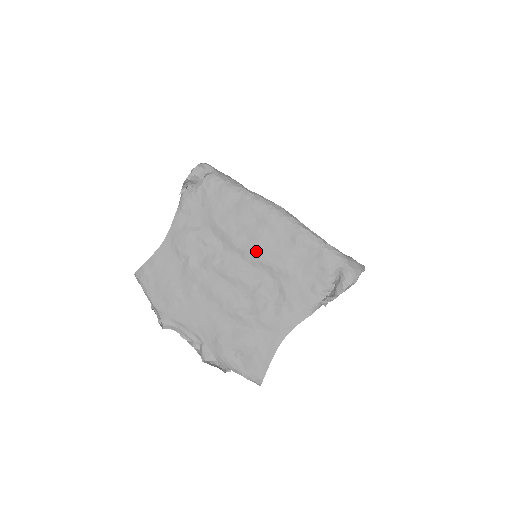
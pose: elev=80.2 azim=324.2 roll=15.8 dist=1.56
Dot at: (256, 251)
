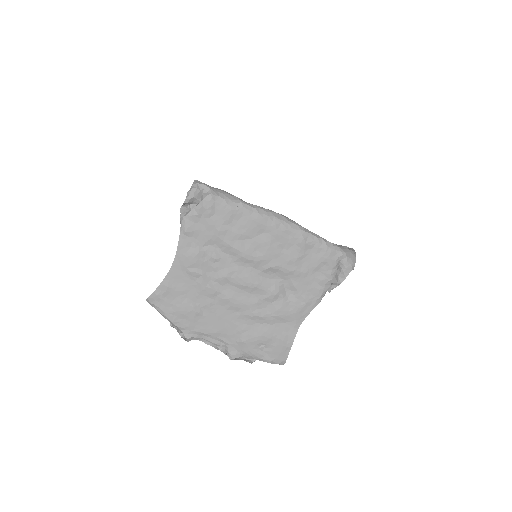
Dot at: (266, 260)
